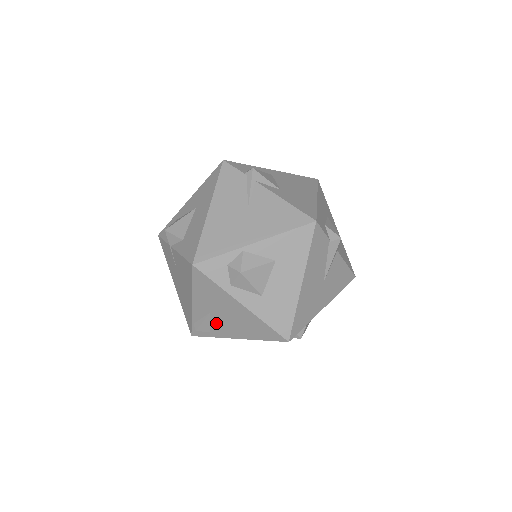
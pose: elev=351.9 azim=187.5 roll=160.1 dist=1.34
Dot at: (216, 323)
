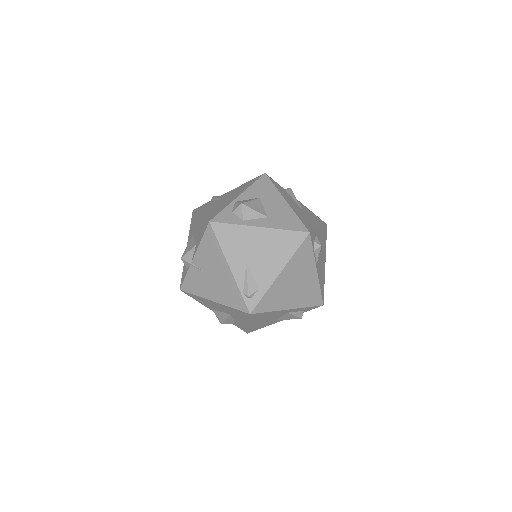
Dot at: (257, 271)
